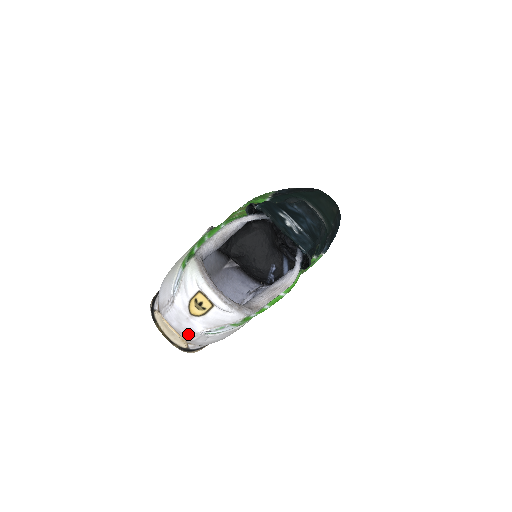
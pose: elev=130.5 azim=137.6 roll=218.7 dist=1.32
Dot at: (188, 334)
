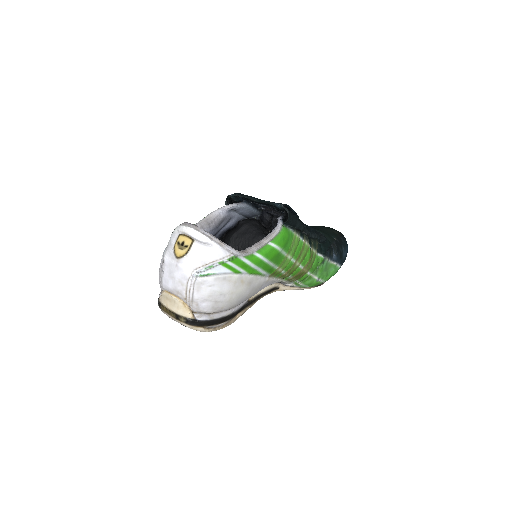
Dot at: (184, 288)
